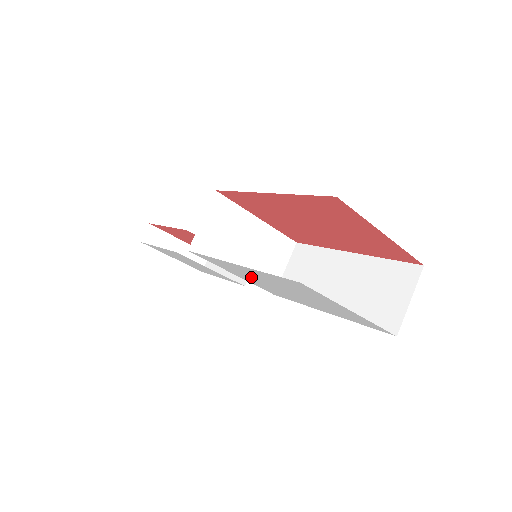
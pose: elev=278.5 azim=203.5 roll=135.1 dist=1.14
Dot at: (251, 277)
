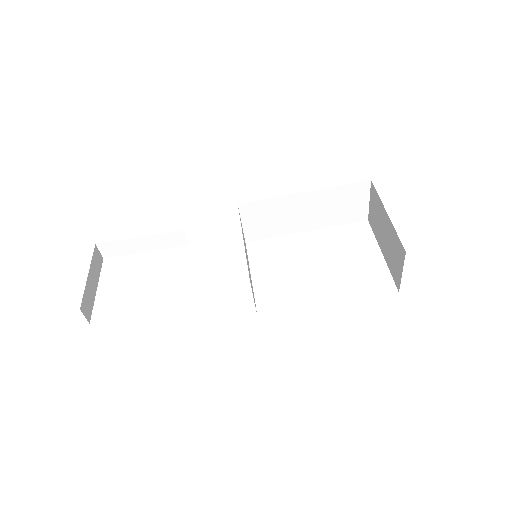
Dot at: occluded
